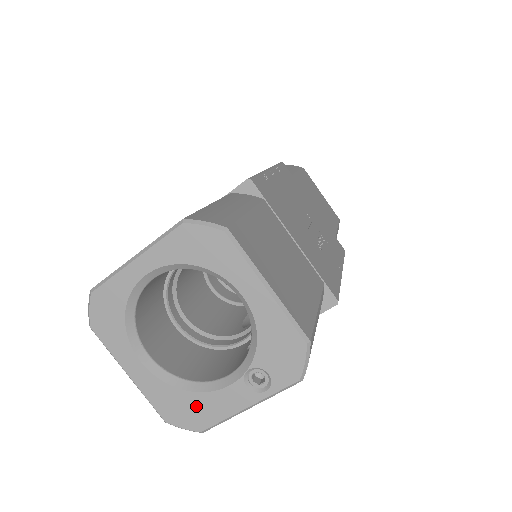
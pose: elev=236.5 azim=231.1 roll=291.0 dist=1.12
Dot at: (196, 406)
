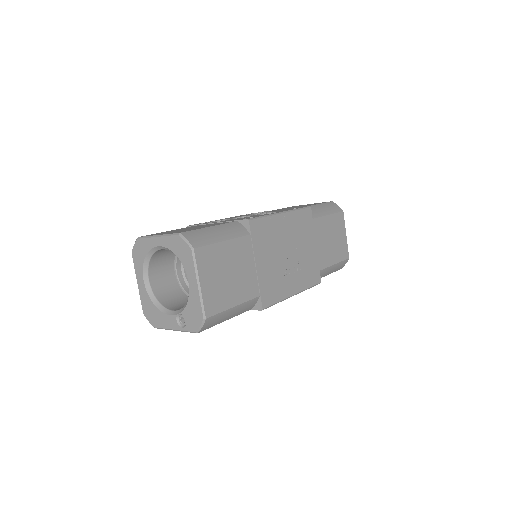
Dot at: (156, 315)
